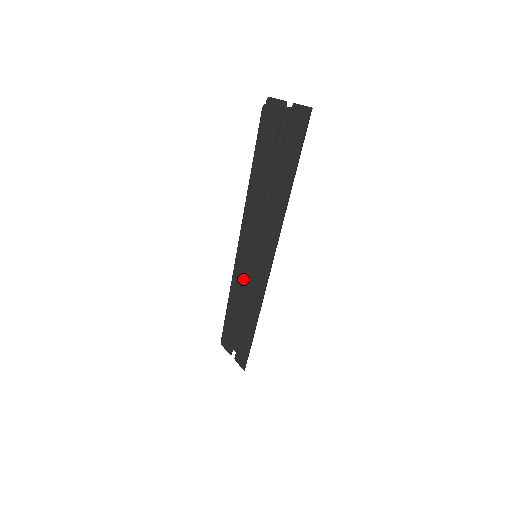
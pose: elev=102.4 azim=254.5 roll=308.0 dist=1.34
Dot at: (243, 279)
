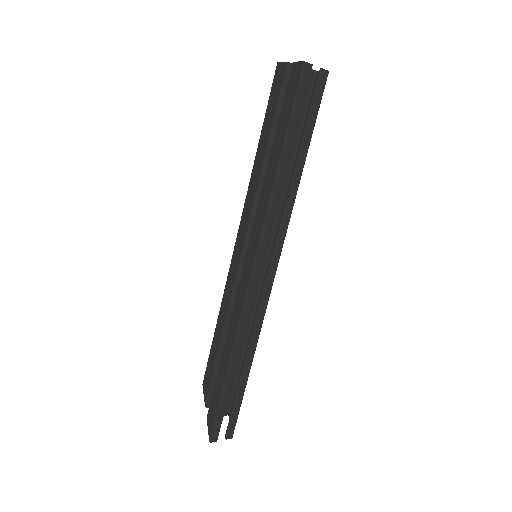
Dot at: (234, 278)
